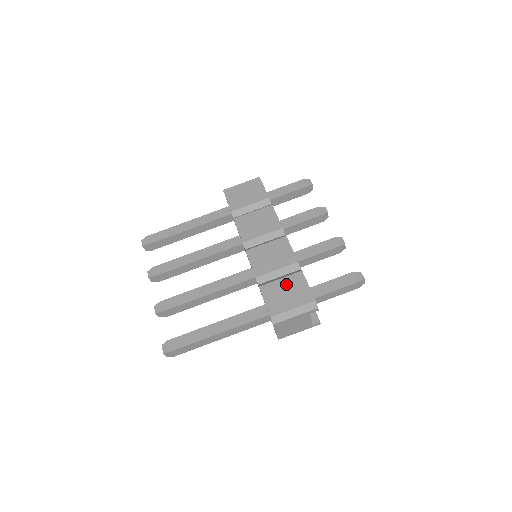
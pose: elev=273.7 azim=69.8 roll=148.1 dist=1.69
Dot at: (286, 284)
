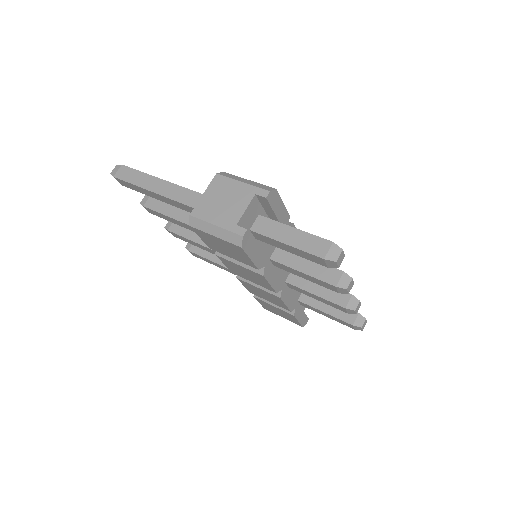
Dot at: occluded
